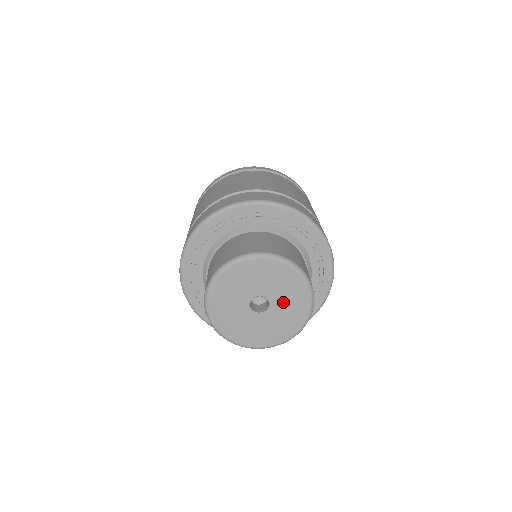
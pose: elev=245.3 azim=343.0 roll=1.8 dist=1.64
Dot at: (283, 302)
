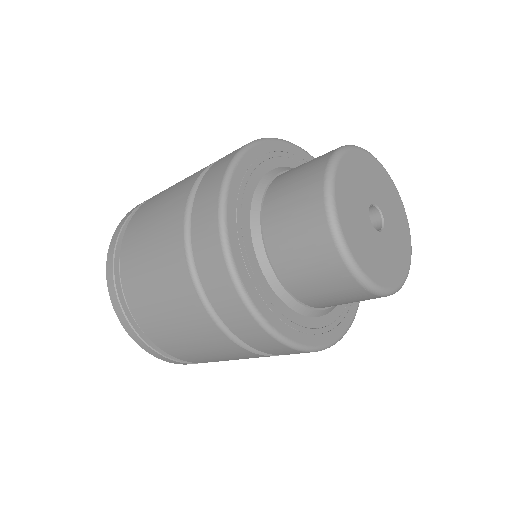
Dot at: (392, 222)
